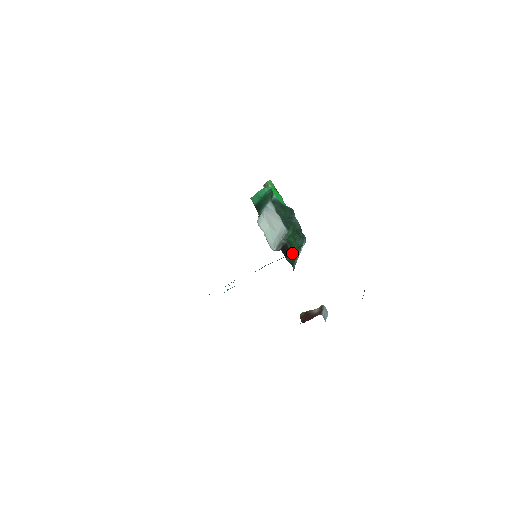
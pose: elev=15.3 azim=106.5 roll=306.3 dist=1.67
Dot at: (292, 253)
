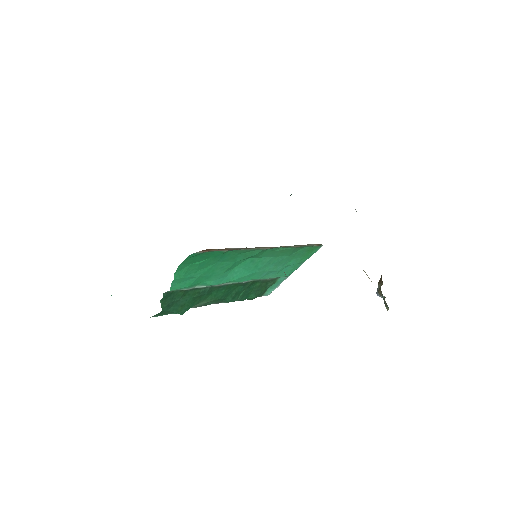
Dot at: occluded
